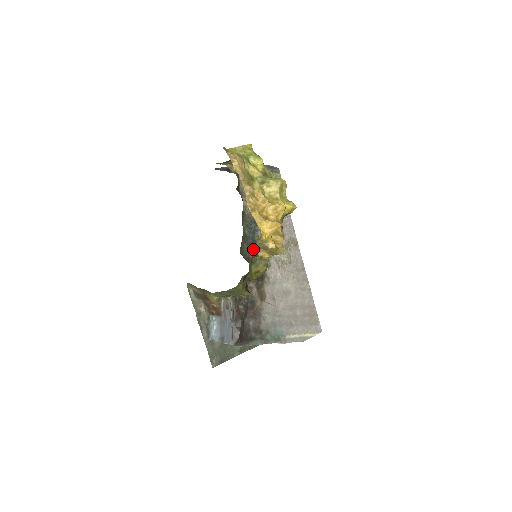
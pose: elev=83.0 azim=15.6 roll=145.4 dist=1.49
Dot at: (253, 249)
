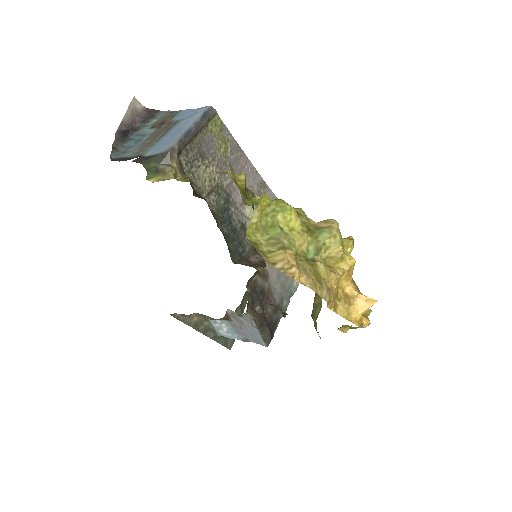
Dot at: (238, 241)
